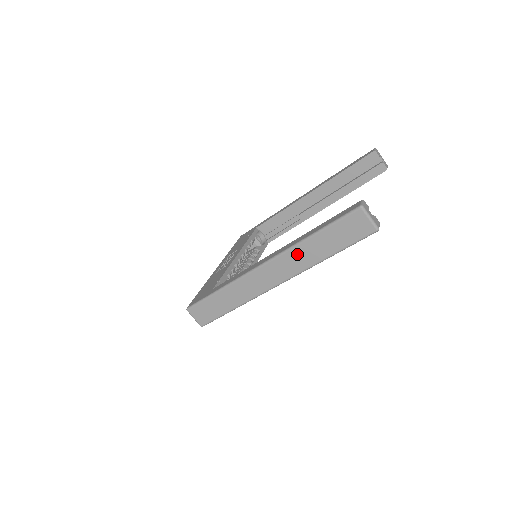
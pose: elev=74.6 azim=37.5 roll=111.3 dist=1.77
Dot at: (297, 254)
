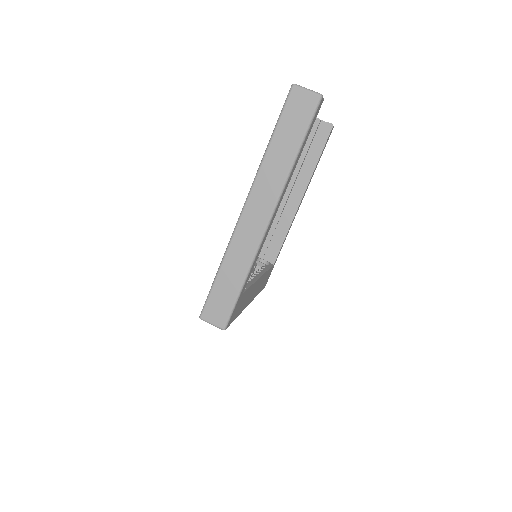
Dot at: (267, 173)
